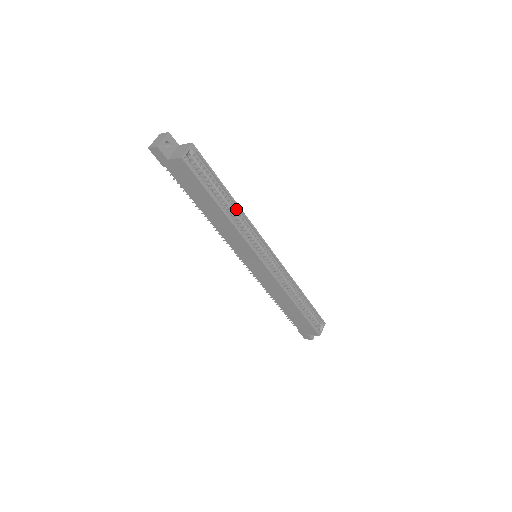
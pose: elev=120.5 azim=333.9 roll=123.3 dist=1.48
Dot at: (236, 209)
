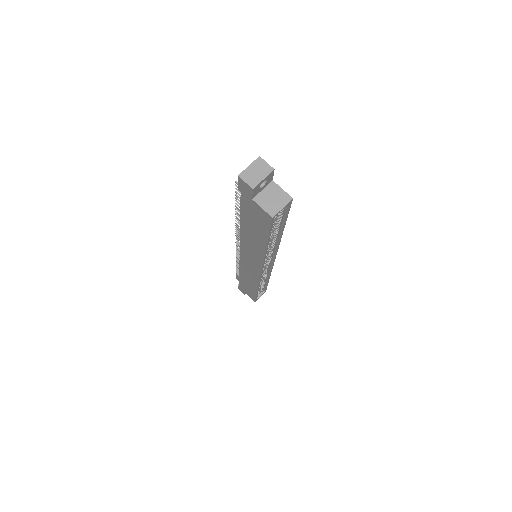
Dot at: (276, 239)
